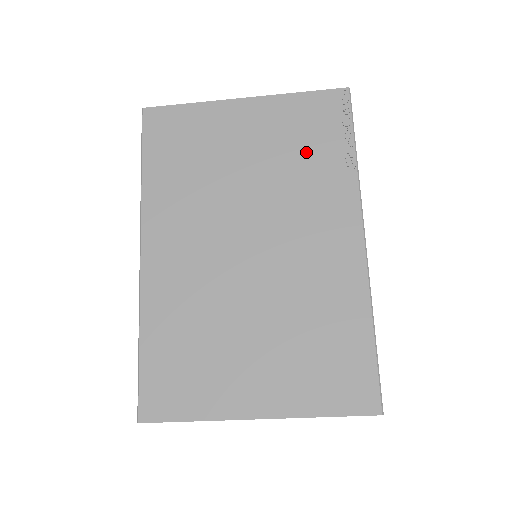
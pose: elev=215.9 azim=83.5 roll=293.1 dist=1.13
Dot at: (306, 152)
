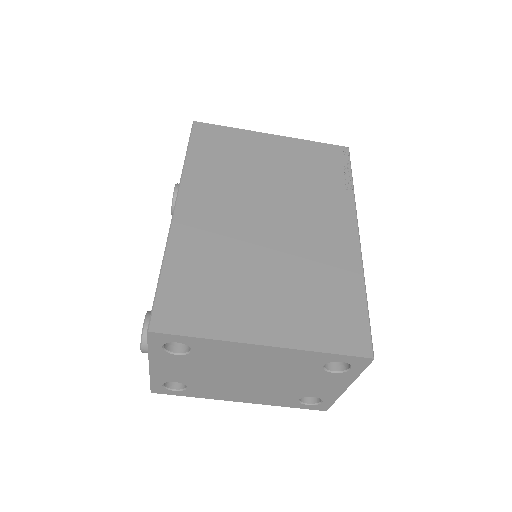
Dot at: (317, 174)
